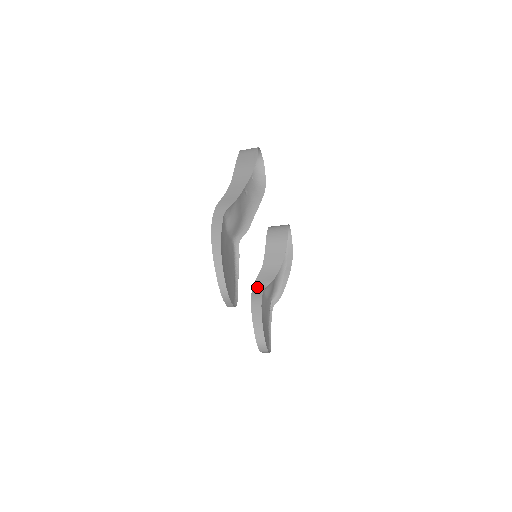
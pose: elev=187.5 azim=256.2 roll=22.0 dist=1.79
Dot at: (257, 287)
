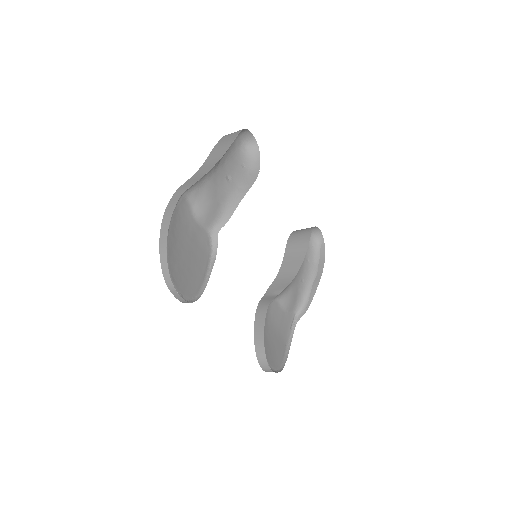
Dot at: (267, 295)
